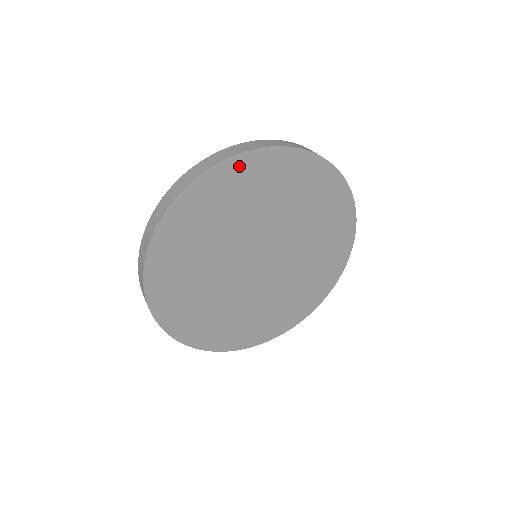
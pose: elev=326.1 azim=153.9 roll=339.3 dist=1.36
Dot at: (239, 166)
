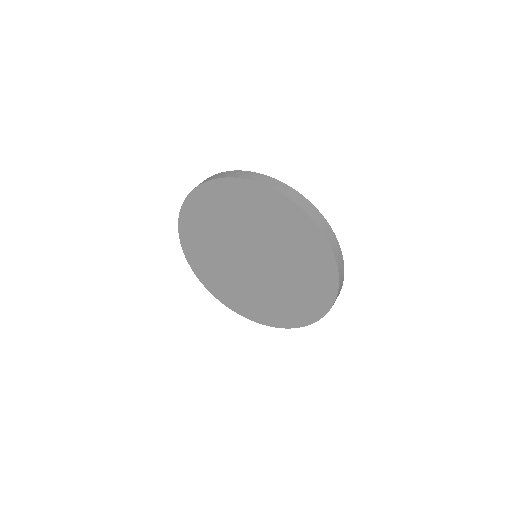
Dot at: (236, 186)
